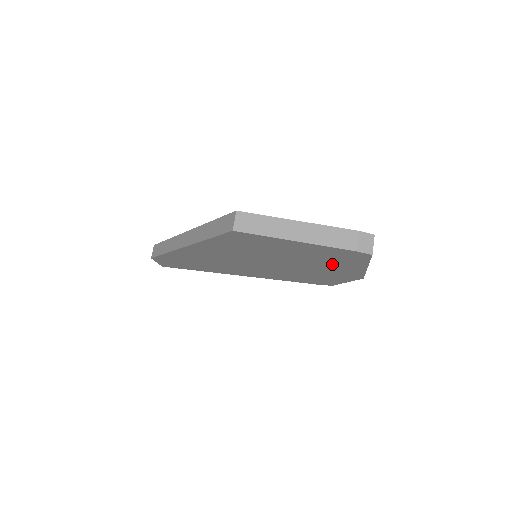
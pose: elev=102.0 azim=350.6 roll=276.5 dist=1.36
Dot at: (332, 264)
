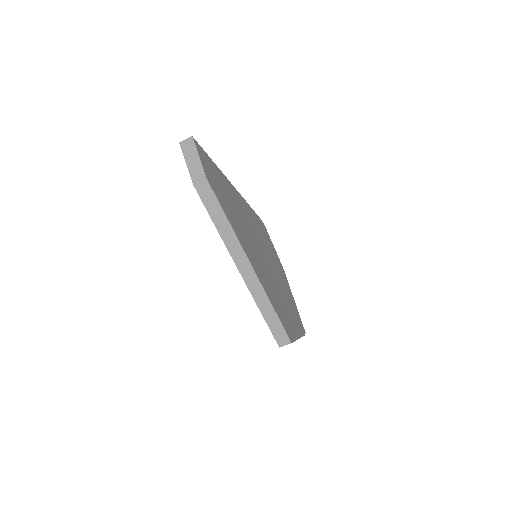
Dot at: occluded
